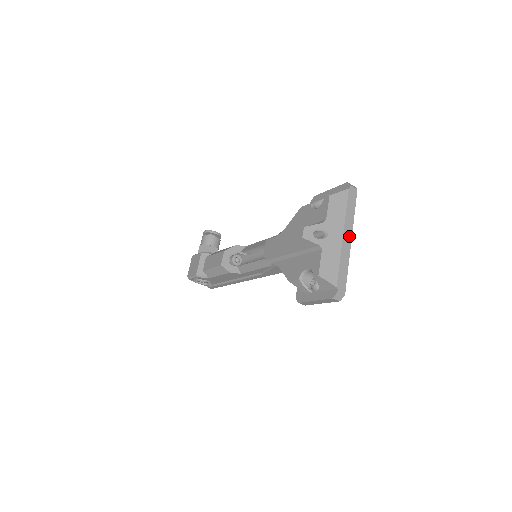
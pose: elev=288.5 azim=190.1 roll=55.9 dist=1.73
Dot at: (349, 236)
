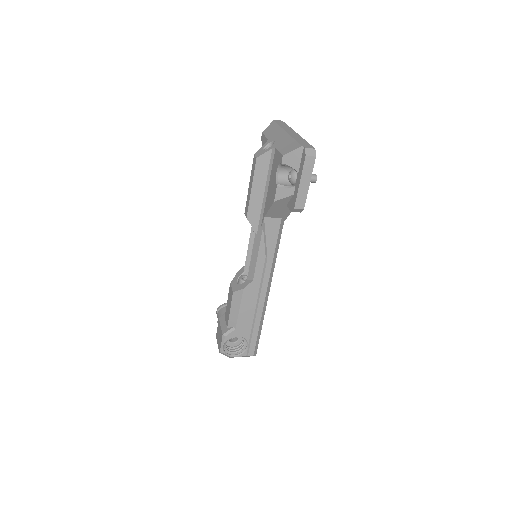
Dot at: (293, 132)
